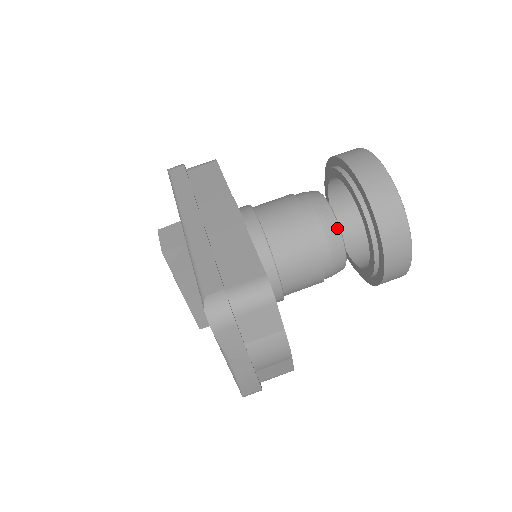
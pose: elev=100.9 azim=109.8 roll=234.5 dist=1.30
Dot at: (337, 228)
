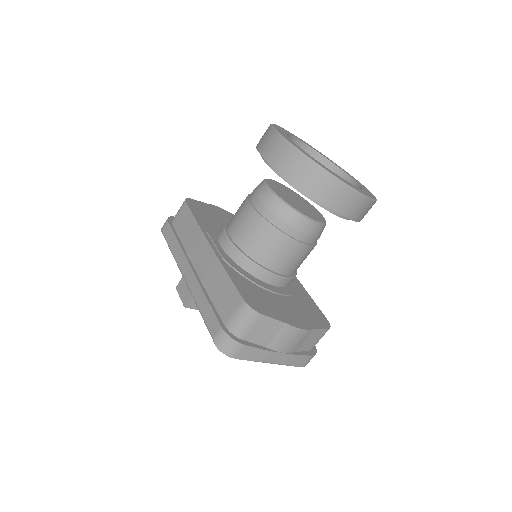
Dot at: (289, 209)
